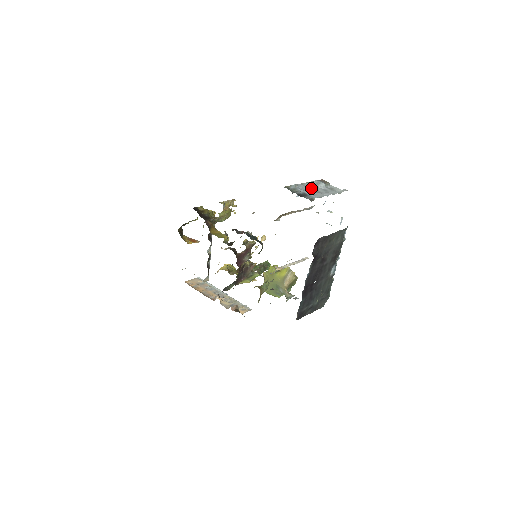
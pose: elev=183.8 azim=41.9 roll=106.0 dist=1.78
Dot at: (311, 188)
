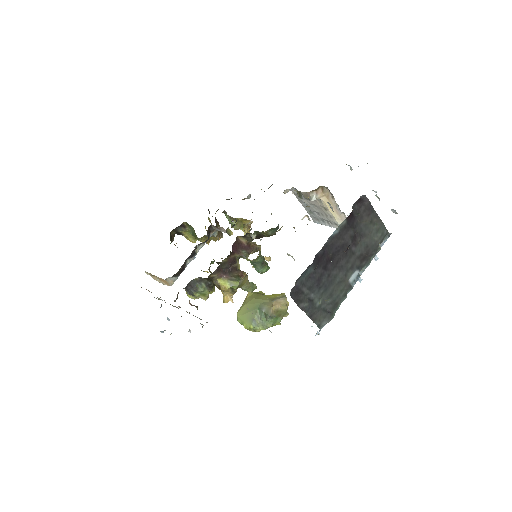
Dot at: occluded
